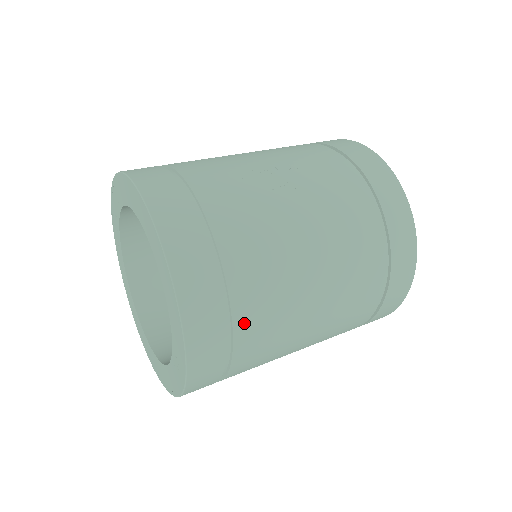
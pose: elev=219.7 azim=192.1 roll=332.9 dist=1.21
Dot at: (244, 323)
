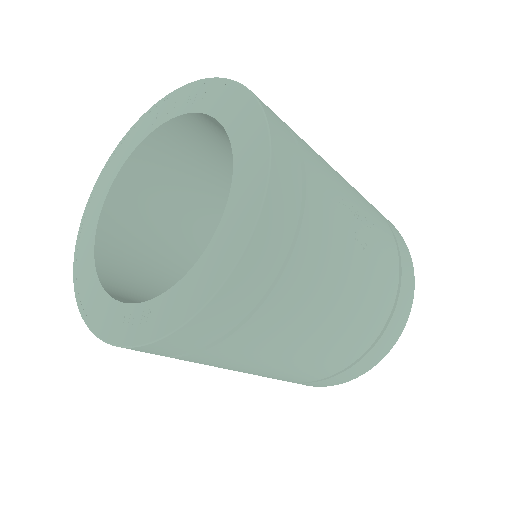
Dot at: (244, 335)
